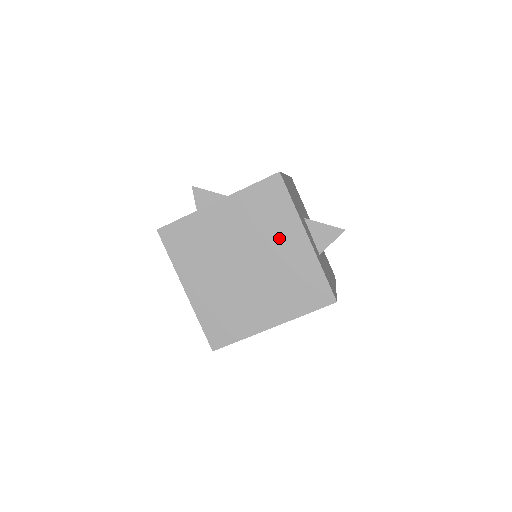
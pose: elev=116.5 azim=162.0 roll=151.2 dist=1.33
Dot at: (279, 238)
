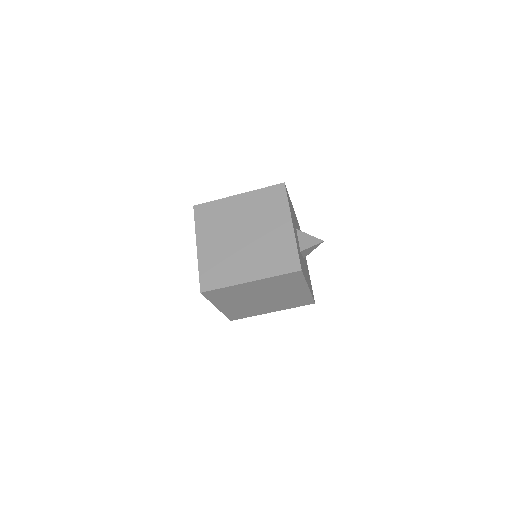
Dot at: (273, 222)
